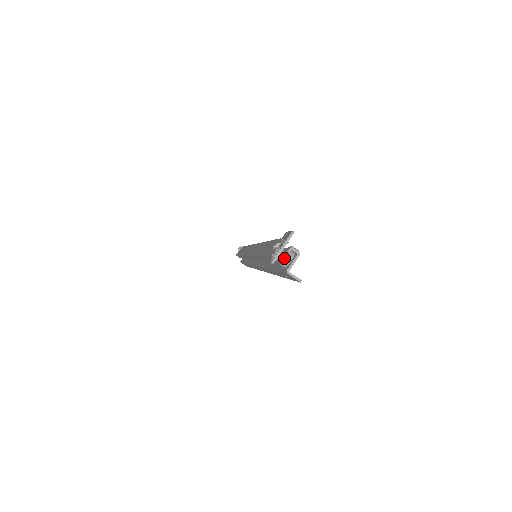
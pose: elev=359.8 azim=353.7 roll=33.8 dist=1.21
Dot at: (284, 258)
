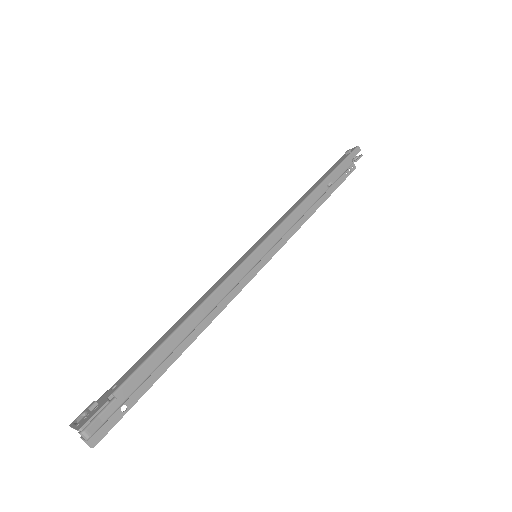
Dot at: occluded
